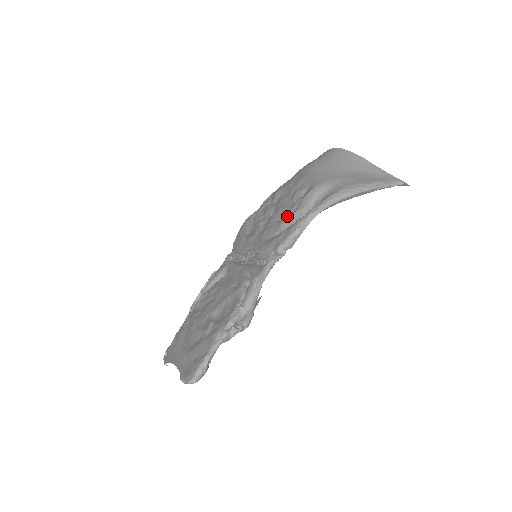
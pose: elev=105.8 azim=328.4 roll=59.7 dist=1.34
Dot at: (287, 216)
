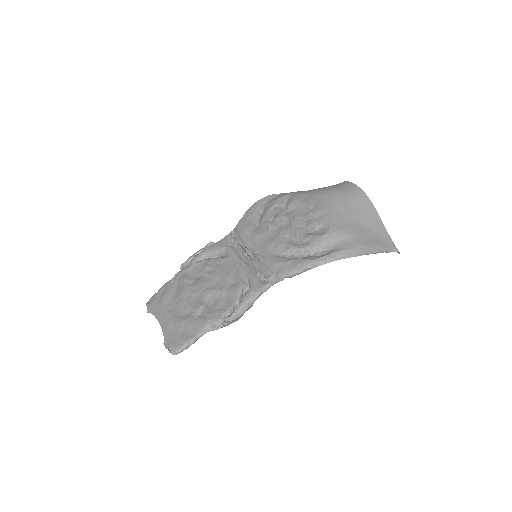
Dot at: (297, 242)
